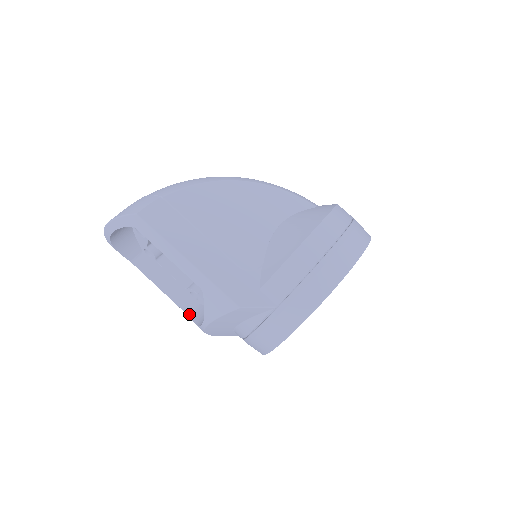
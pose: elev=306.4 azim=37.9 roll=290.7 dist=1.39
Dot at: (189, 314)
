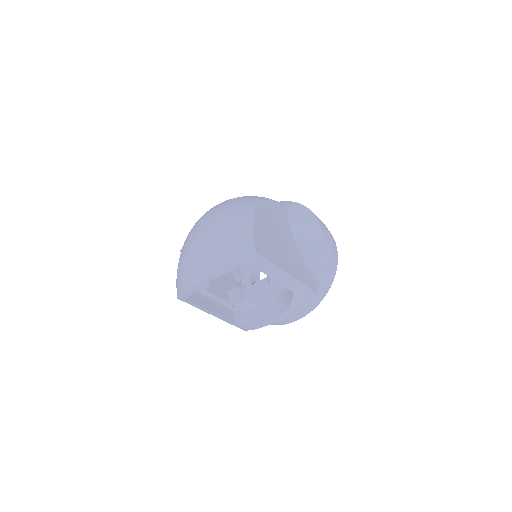
Dot at: (235, 322)
